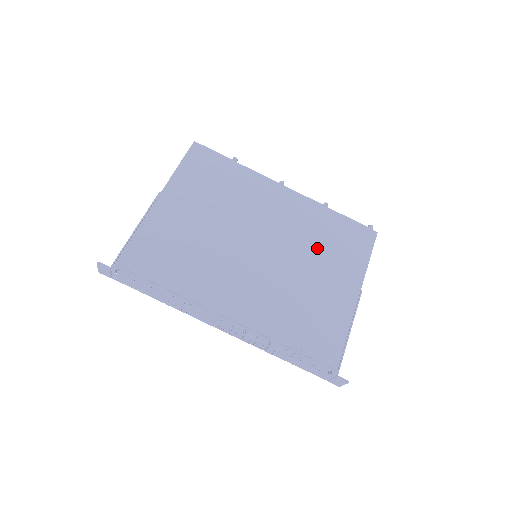
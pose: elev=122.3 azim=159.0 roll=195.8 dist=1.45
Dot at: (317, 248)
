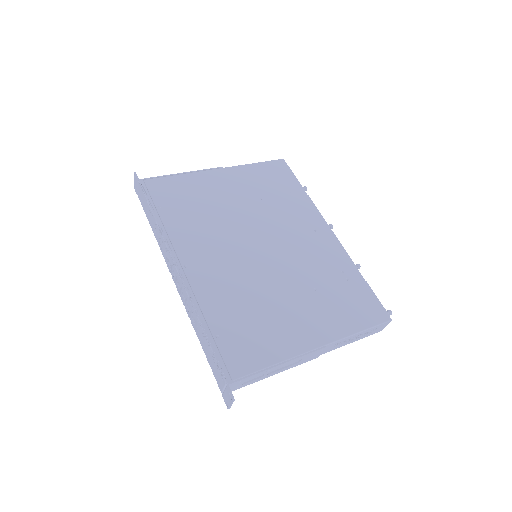
Dot at: (314, 285)
